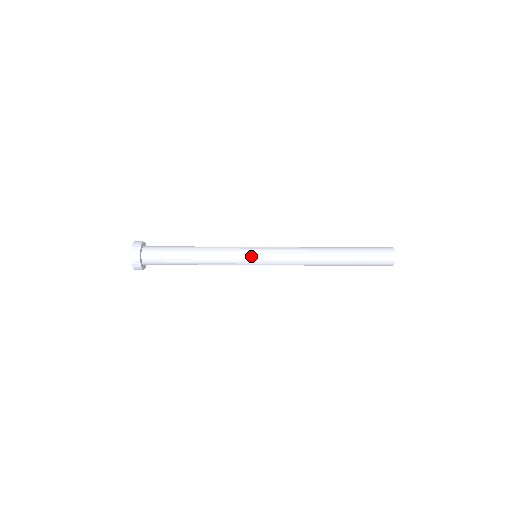
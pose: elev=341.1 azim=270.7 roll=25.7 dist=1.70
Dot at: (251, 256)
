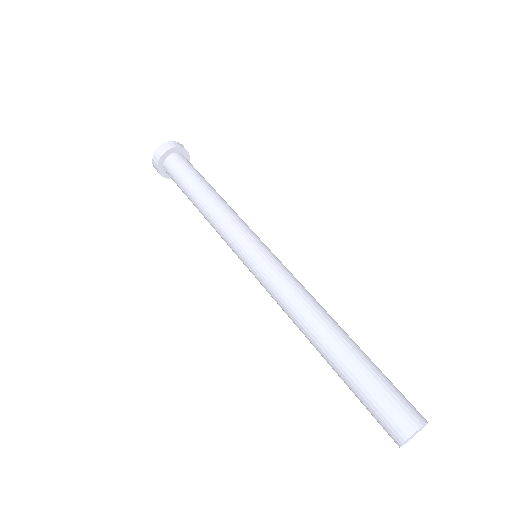
Dot at: (240, 256)
